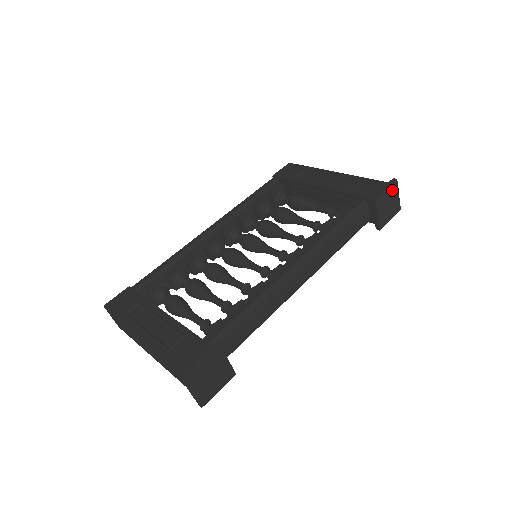
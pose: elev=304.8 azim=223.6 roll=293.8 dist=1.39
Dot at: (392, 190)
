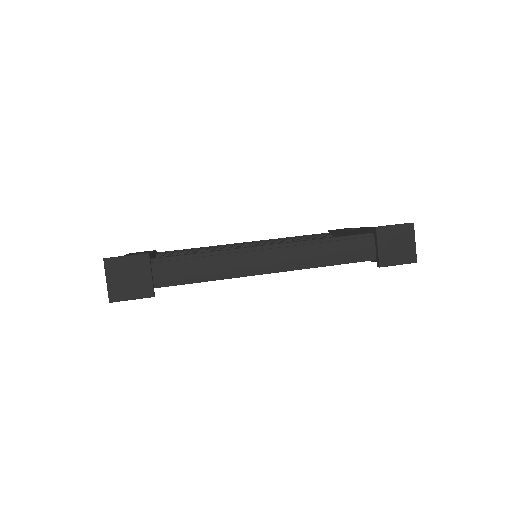
Dot at: (404, 231)
